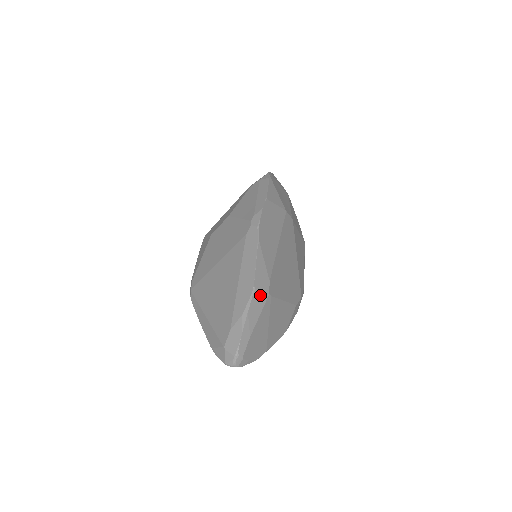
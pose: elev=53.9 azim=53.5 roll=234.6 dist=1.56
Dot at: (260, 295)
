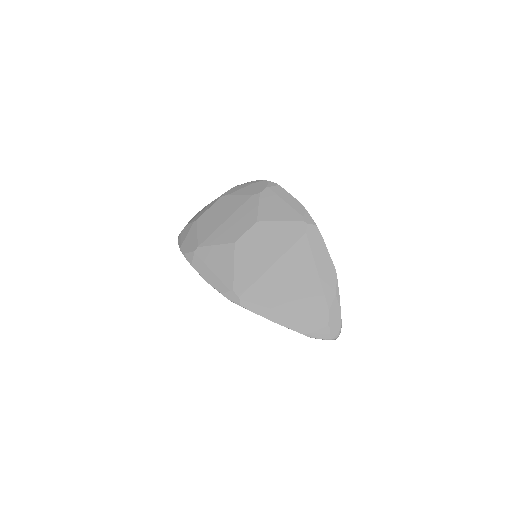
Dot at: occluded
